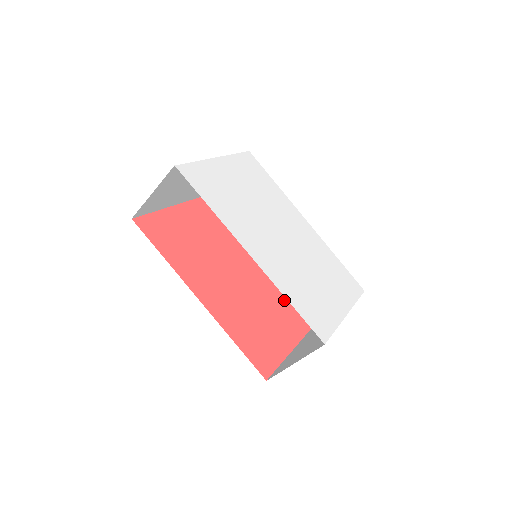
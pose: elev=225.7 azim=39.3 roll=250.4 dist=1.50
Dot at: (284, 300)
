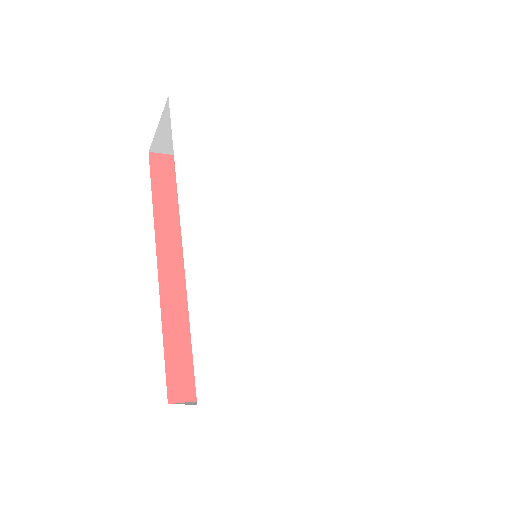
Dot at: occluded
